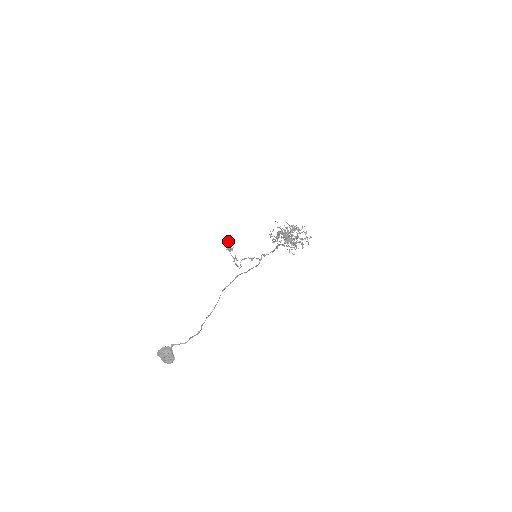
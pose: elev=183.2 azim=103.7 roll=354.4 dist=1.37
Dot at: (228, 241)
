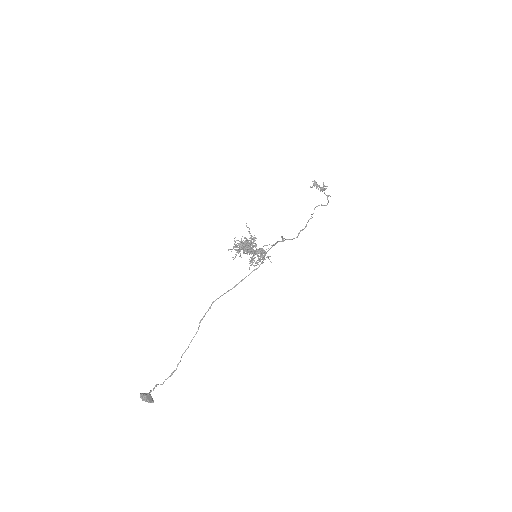
Dot at: (314, 182)
